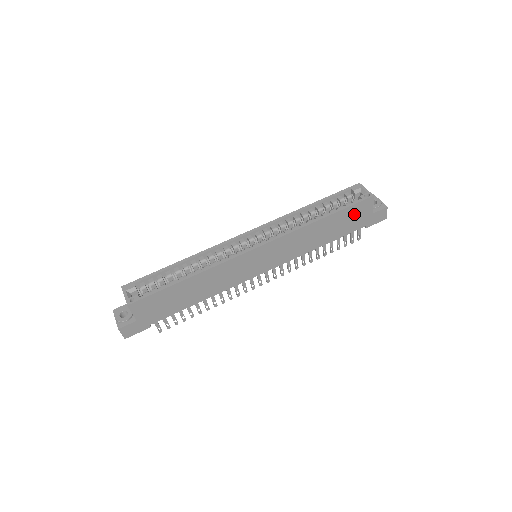
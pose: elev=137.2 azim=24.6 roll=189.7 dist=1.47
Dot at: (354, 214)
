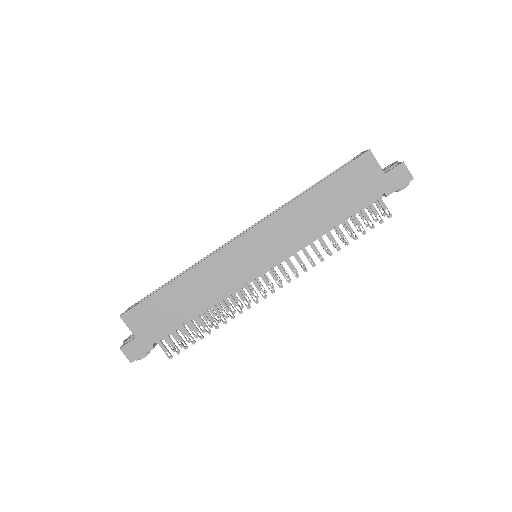
Dot at: (355, 178)
